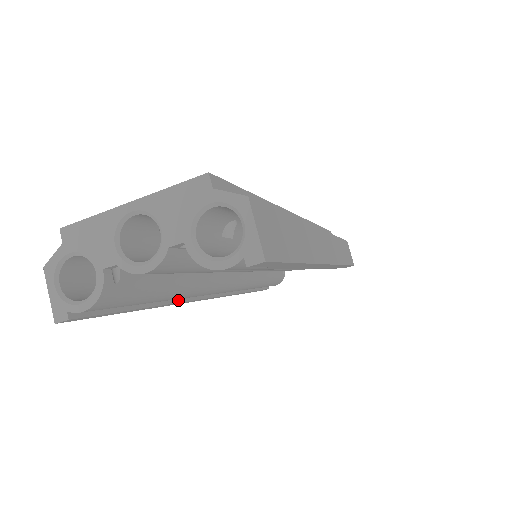
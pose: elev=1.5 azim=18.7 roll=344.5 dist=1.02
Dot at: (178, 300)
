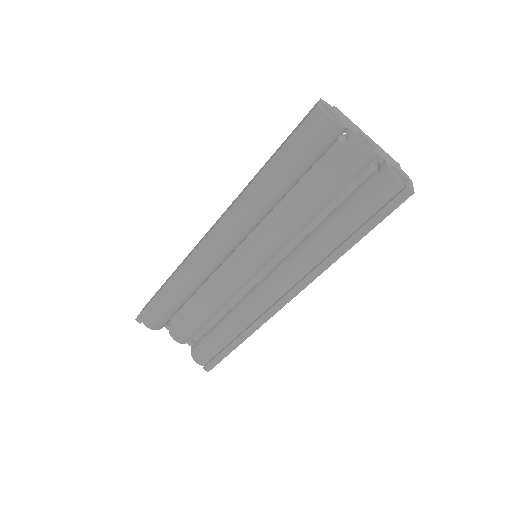
Dot at: (247, 201)
